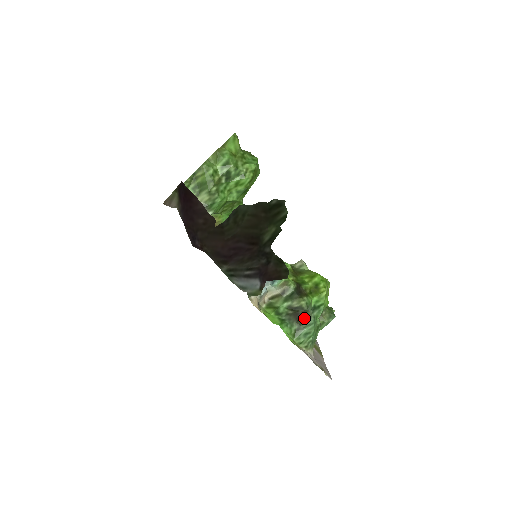
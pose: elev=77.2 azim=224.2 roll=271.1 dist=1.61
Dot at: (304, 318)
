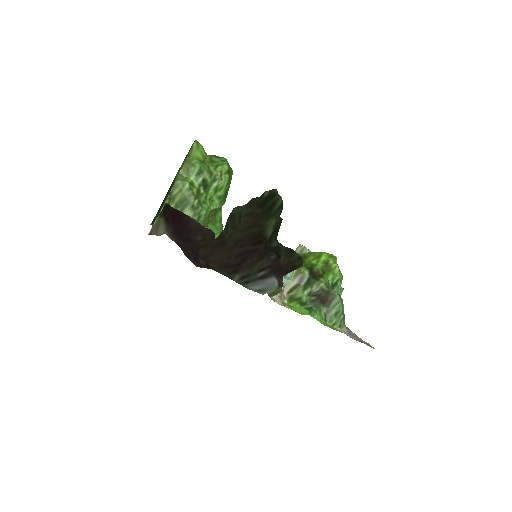
Dot at: (329, 299)
